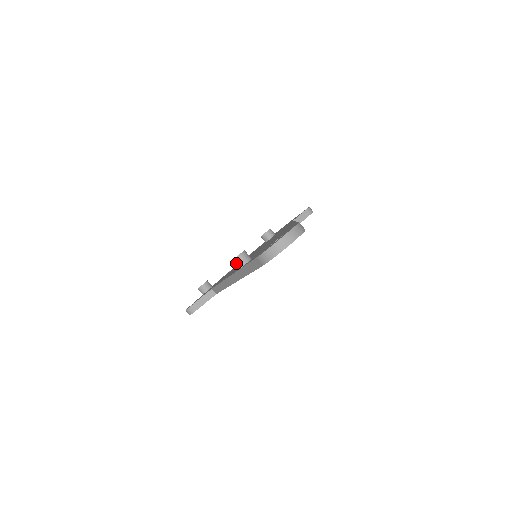
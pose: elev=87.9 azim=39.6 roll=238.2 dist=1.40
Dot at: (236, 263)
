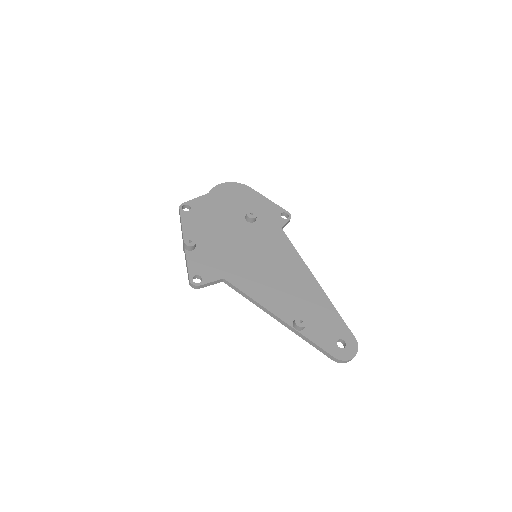
Dot at: (300, 328)
